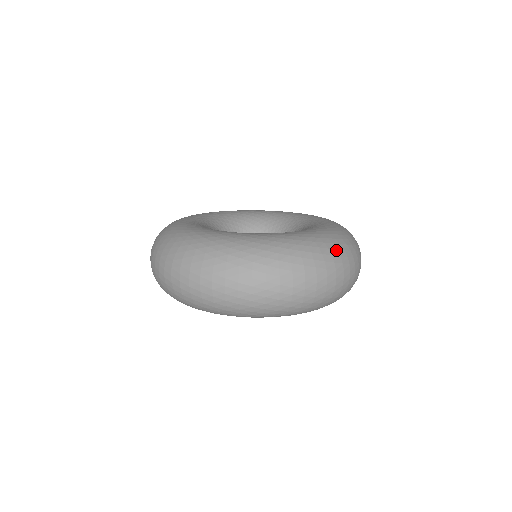
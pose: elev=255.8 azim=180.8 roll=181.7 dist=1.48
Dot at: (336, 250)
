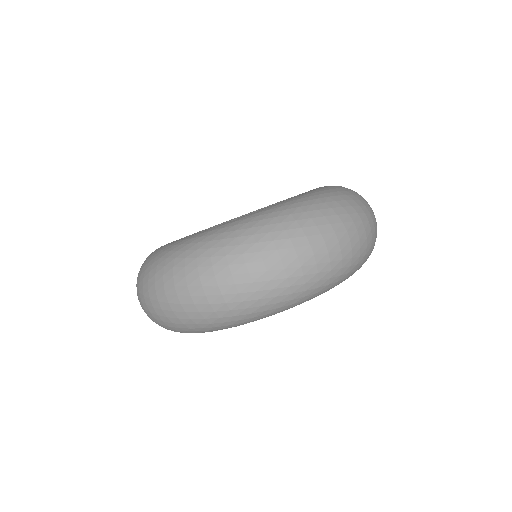
Dot at: (250, 236)
